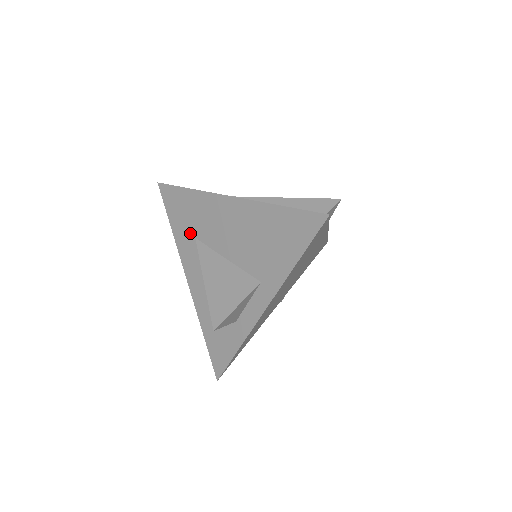
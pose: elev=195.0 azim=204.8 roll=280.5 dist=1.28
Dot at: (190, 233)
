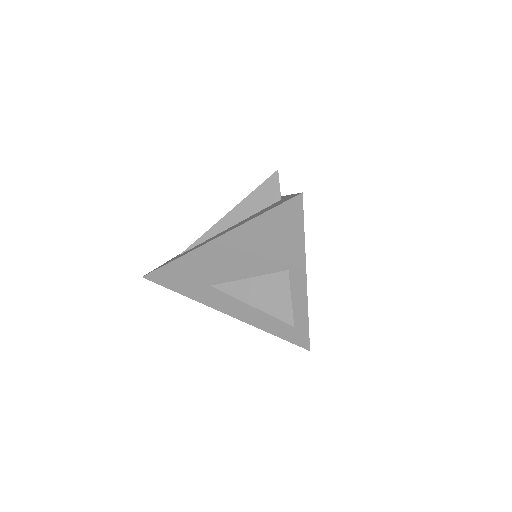
Dot at: (203, 286)
